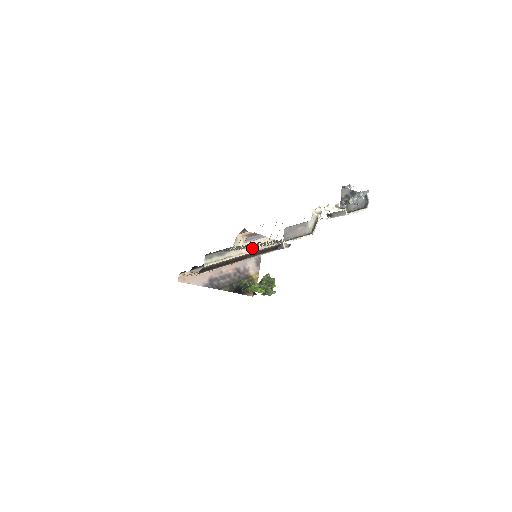
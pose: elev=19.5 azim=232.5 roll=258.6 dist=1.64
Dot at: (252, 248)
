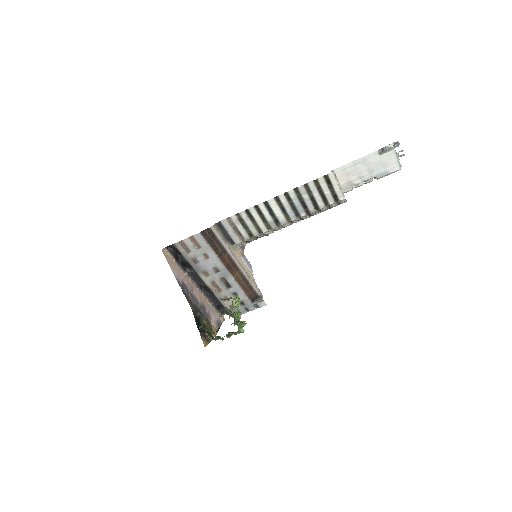
Dot at: (243, 267)
